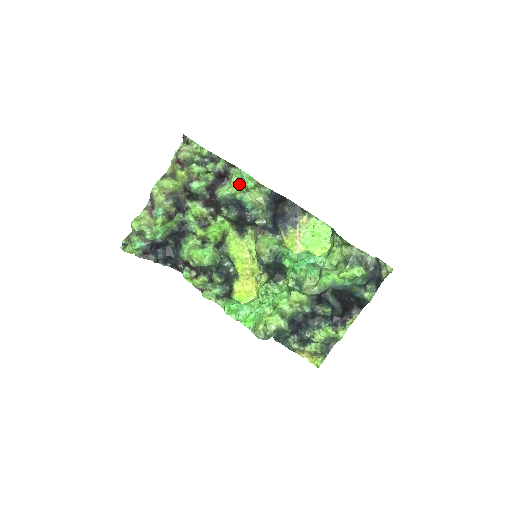
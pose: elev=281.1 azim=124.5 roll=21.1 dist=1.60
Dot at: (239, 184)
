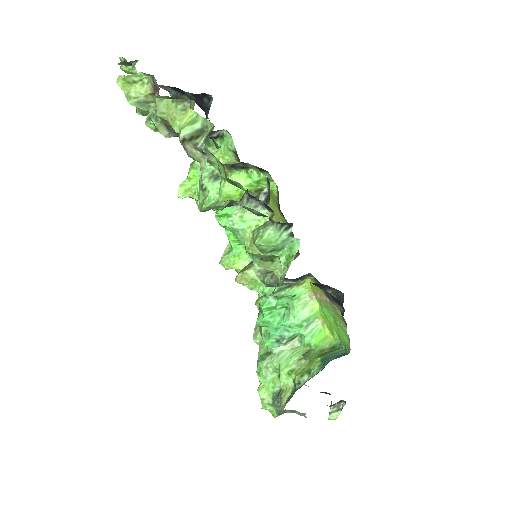
Dot at: (258, 252)
